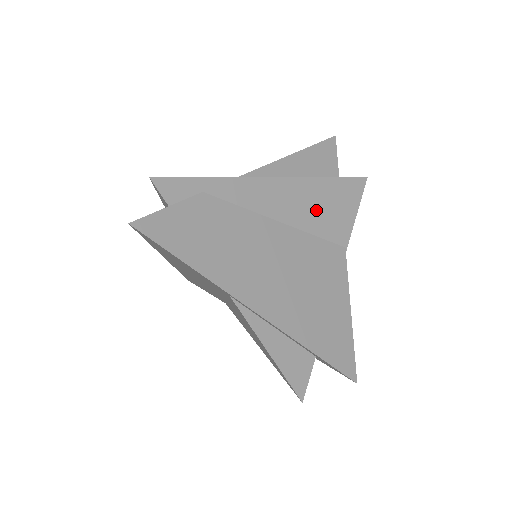
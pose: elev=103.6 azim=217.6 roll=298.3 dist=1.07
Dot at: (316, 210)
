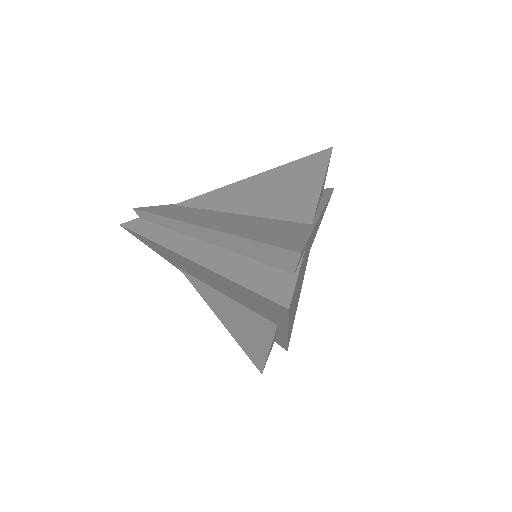
Dot at: occluded
